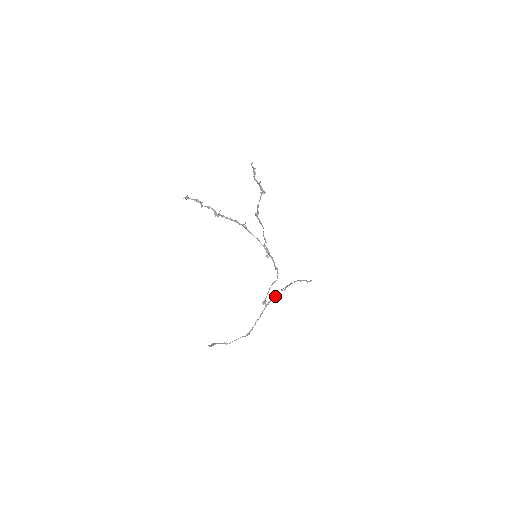
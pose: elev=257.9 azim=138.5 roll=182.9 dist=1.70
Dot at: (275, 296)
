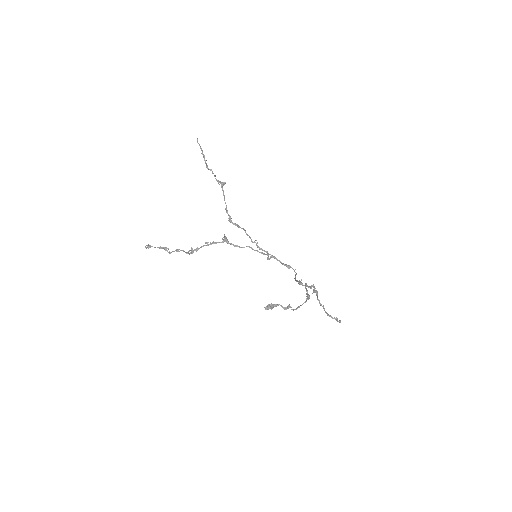
Dot at: (308, 287)
